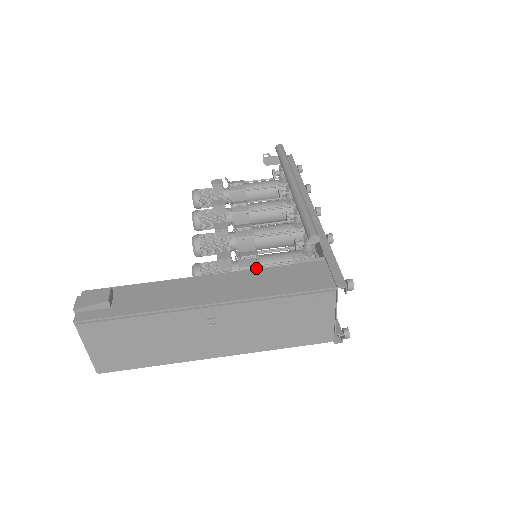
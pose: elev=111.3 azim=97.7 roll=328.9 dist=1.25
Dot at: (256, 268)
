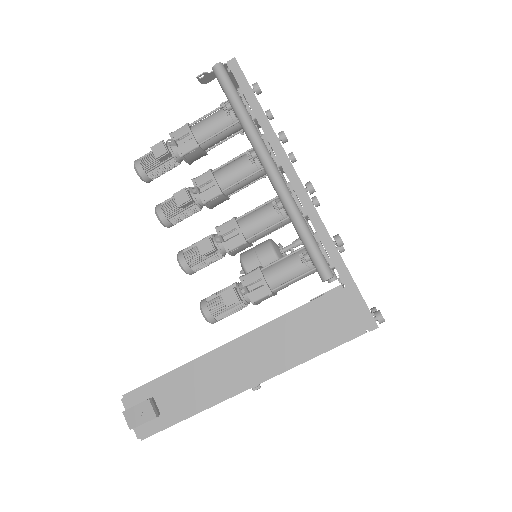
Dot at: (268, 295)
